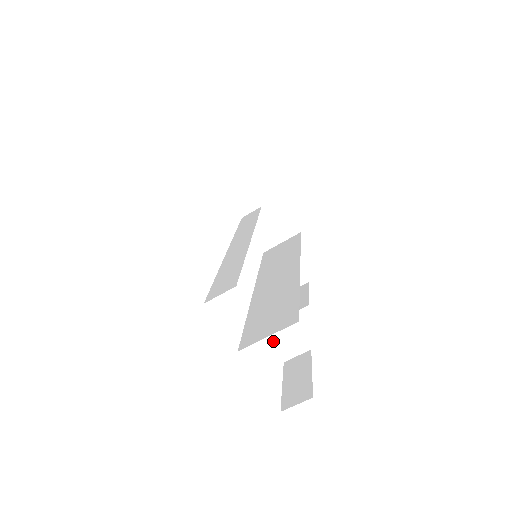
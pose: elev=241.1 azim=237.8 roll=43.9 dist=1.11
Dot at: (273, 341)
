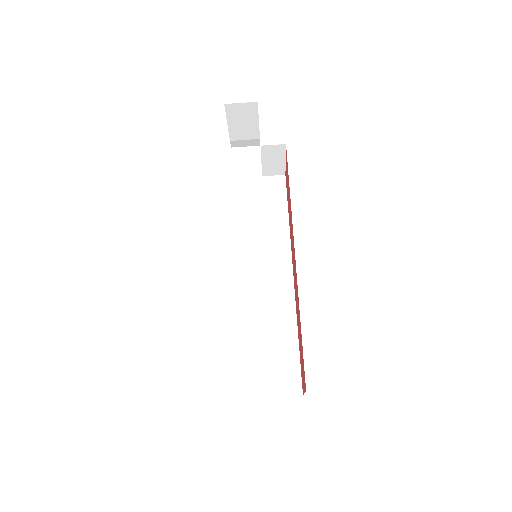
Dot at: occluded
